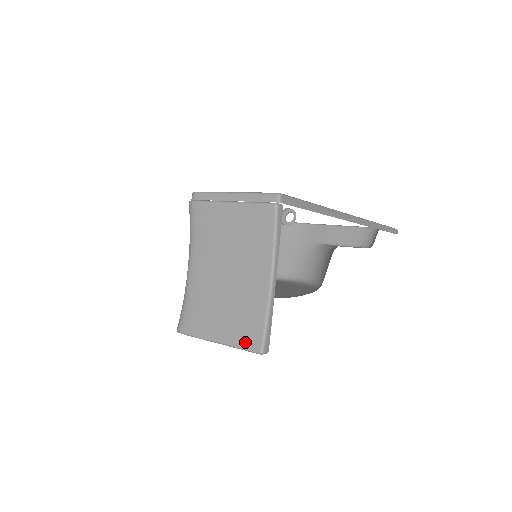
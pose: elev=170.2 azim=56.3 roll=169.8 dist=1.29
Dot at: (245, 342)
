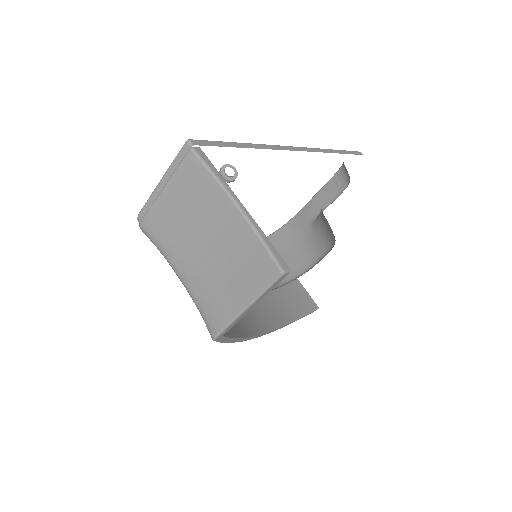
Dot at: (263, 280)
